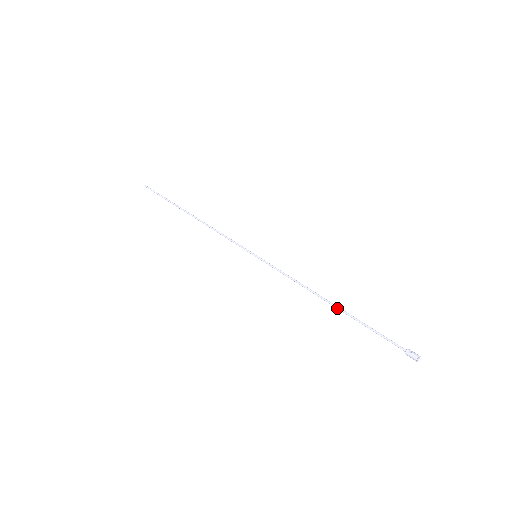
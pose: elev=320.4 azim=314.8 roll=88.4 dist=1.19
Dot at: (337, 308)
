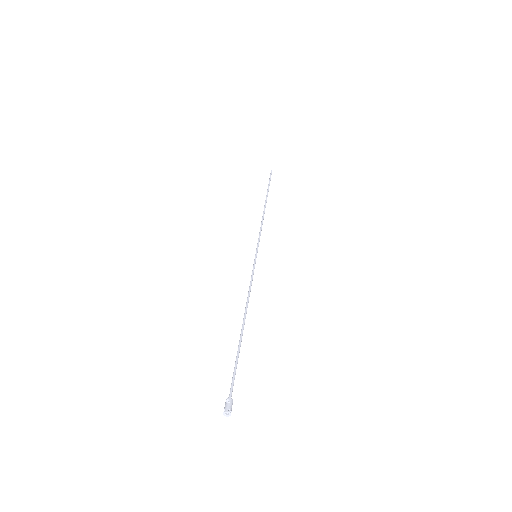
Dot at: (241, 329)
